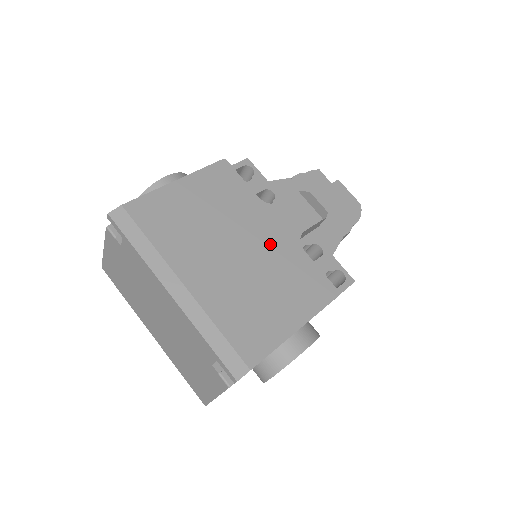
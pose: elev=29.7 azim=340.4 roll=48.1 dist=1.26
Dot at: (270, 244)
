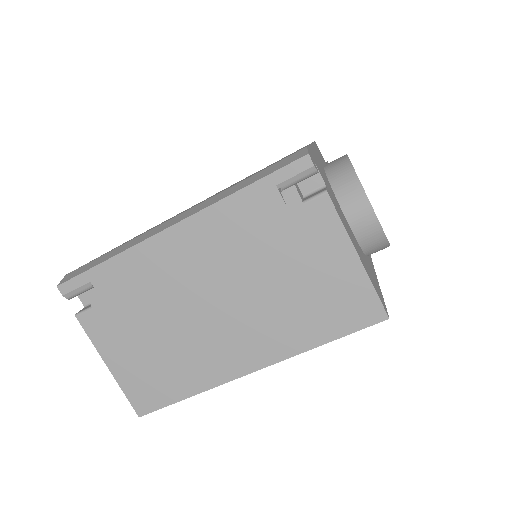
Dot at: occluded
